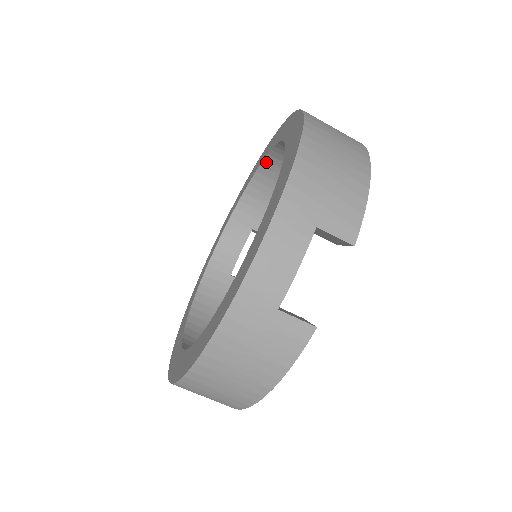
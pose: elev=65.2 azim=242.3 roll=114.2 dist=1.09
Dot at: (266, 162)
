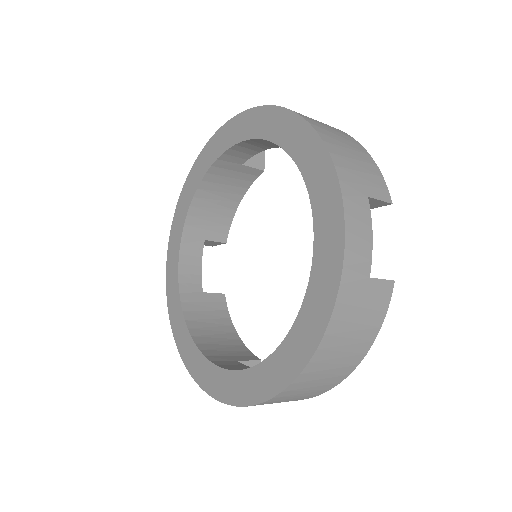
Dot at: (308, 181)
